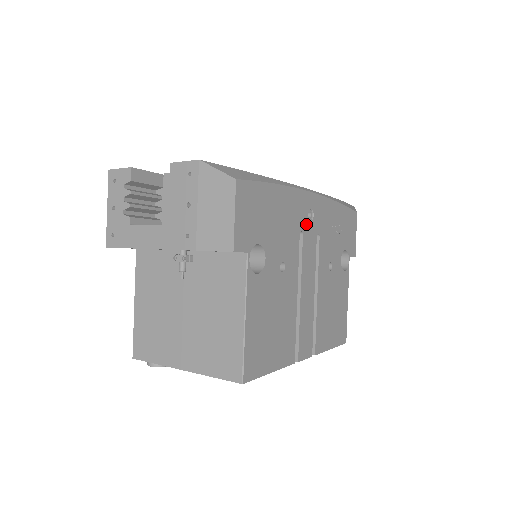
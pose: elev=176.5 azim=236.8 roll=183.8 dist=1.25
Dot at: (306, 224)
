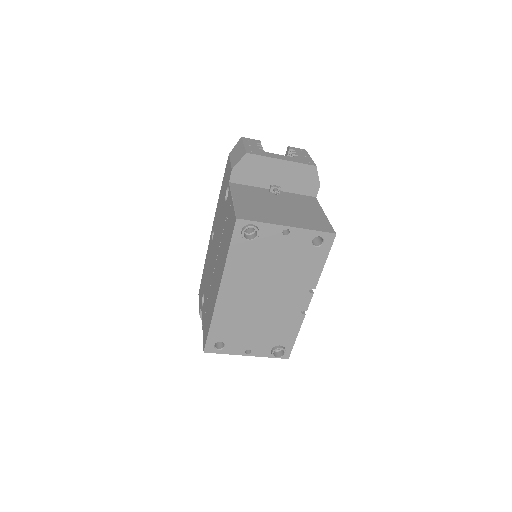
Dot at: occluded
